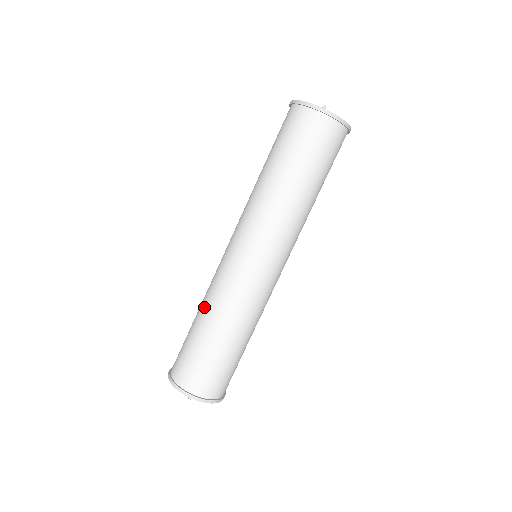
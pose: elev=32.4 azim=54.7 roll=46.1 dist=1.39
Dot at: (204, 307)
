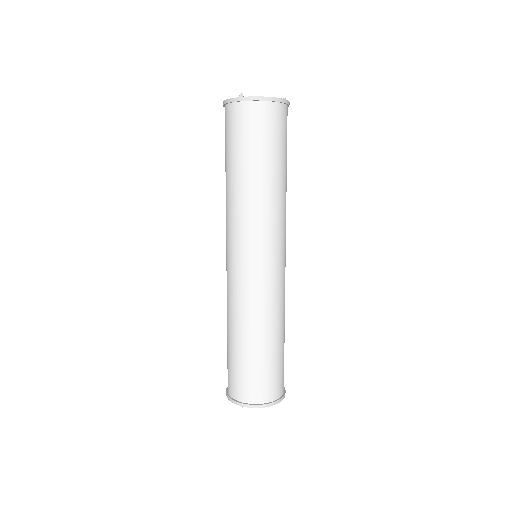
Dot at: occluded
